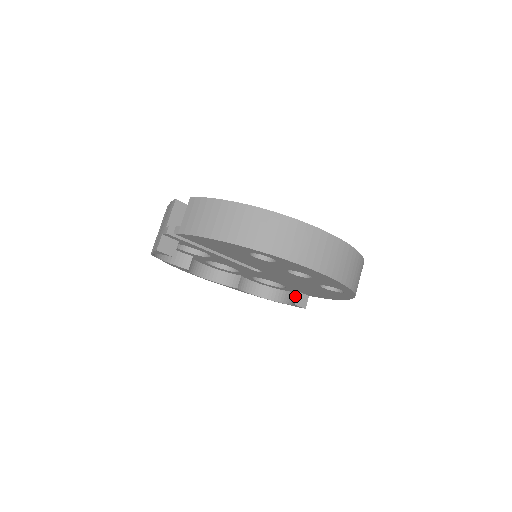
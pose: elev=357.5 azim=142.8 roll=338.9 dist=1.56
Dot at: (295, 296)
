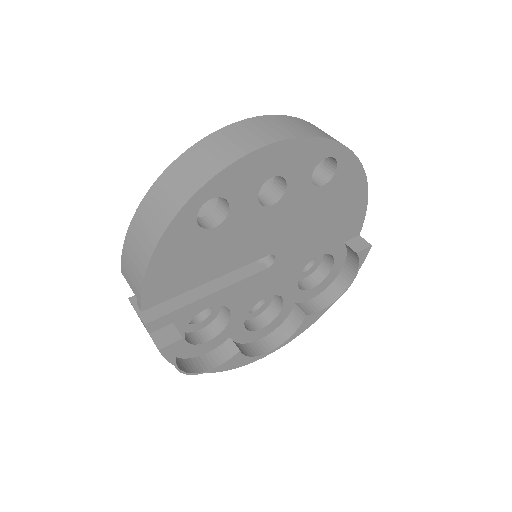
Dot at: (350, 251)
